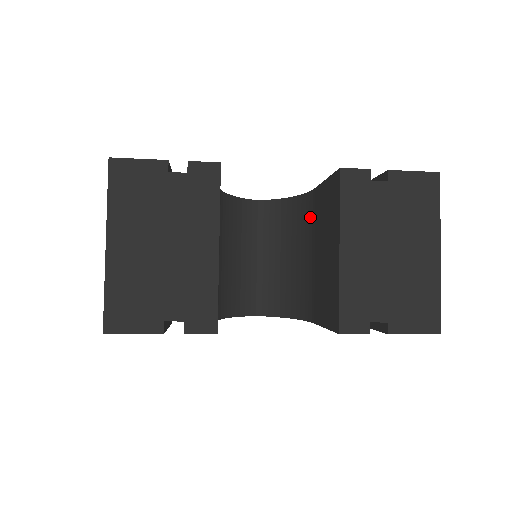
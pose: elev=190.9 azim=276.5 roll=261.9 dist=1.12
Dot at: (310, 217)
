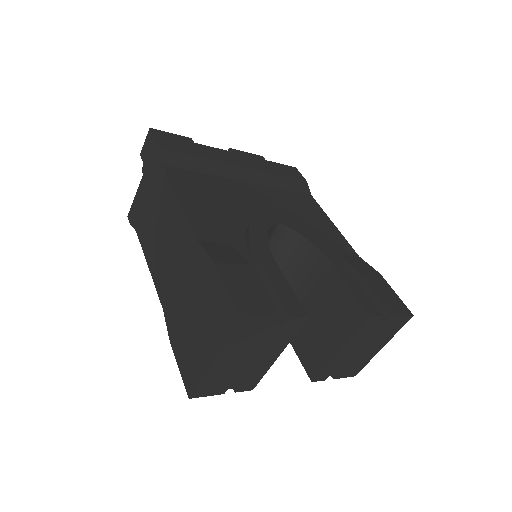
Dot at: (318, 274)
